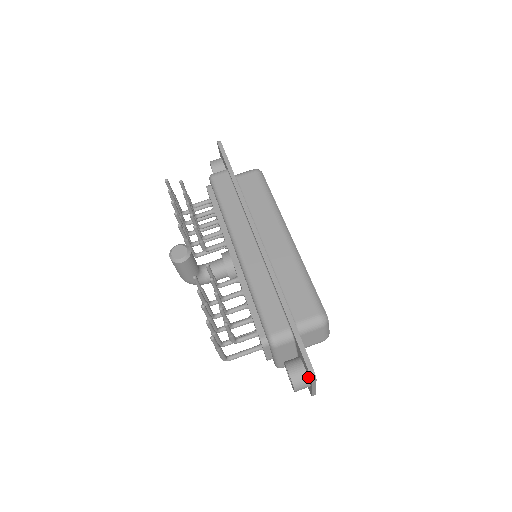
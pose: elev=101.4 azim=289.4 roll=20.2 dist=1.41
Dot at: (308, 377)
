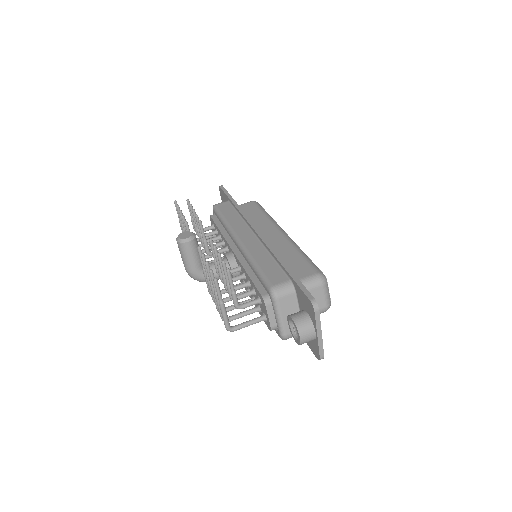
Dot at: (312, 320)
